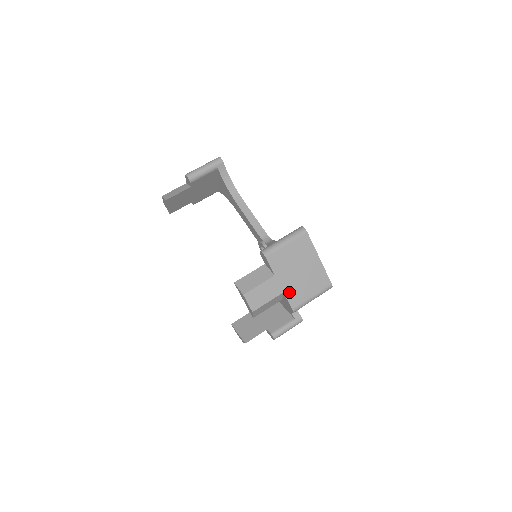
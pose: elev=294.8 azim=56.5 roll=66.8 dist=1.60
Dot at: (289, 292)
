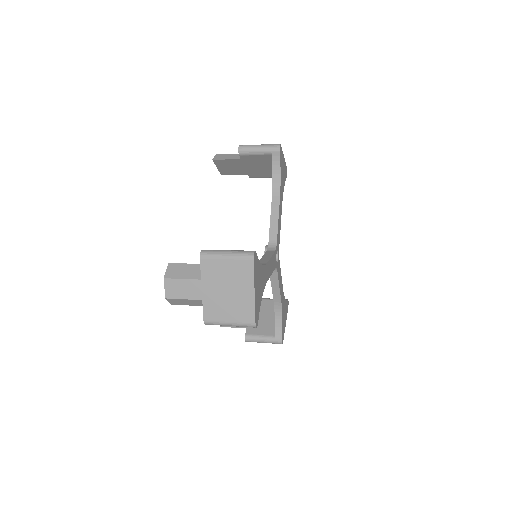
Dot at: occluded
